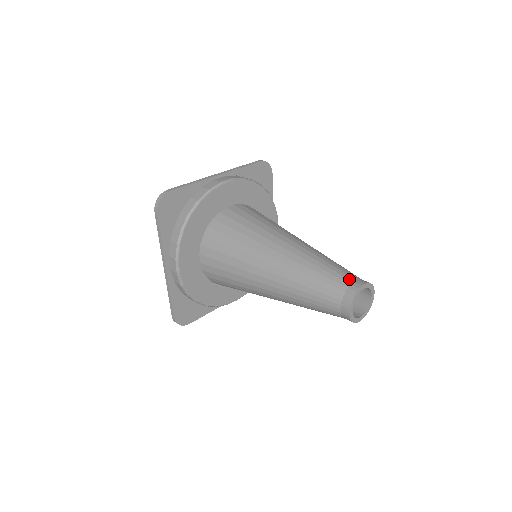
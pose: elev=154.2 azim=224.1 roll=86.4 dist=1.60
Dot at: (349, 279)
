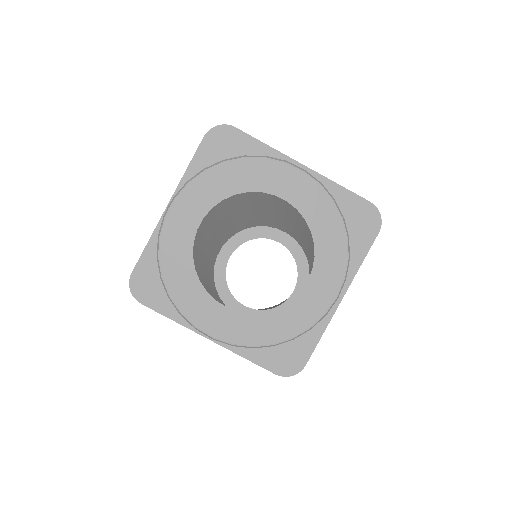
Dot at: (217, 253)
